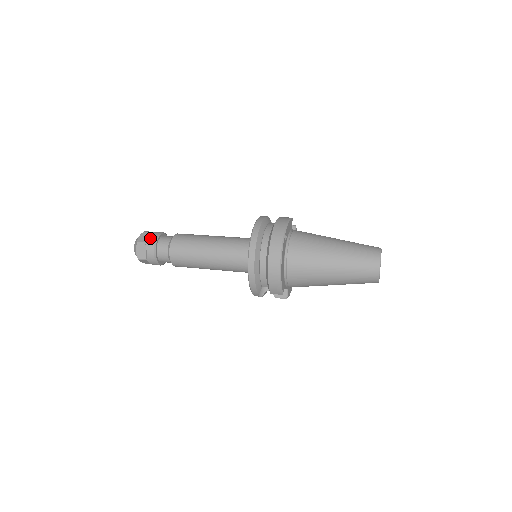
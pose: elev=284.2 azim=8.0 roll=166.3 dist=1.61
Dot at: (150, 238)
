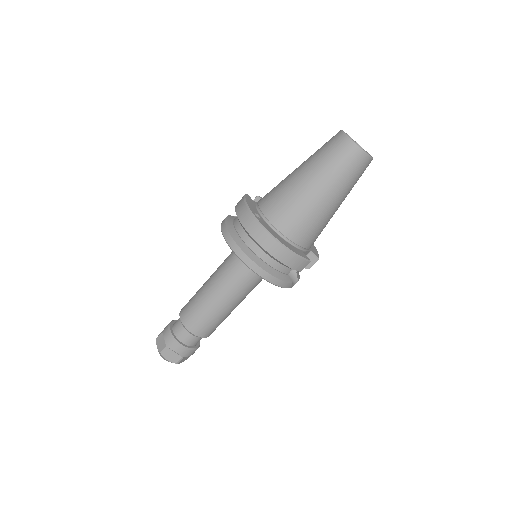
Dot at: (165, 339)
